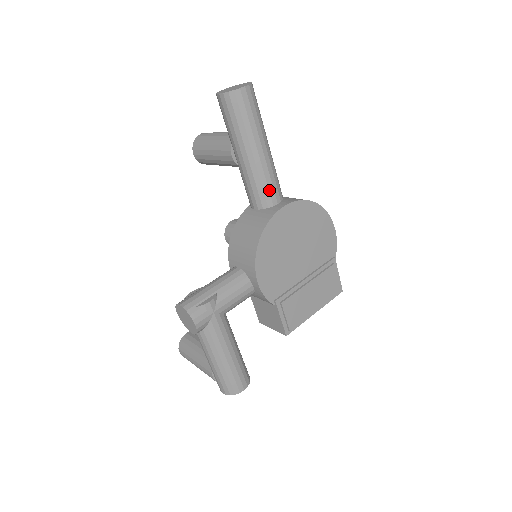
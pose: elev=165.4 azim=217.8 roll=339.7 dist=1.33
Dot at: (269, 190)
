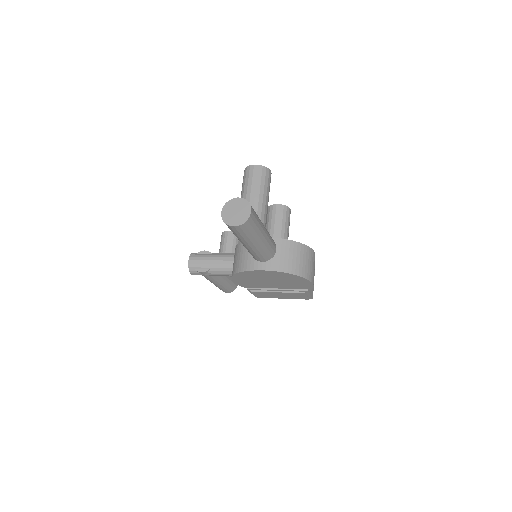
Dot at: (255, 257)
